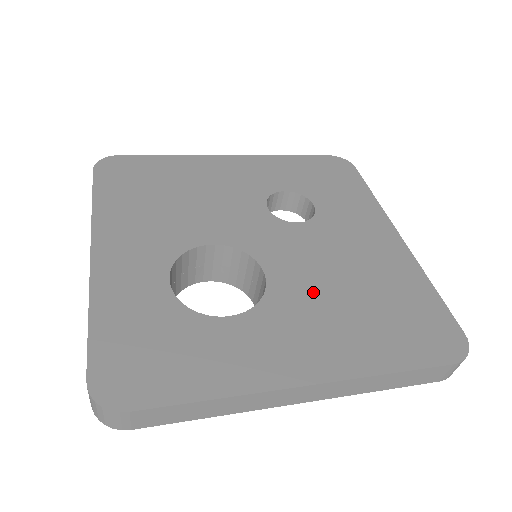
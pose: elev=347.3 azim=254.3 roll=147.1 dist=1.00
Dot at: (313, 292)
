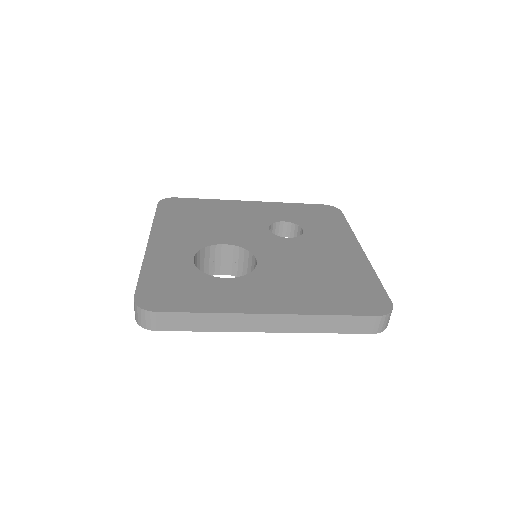
Dot at: (287, 272)
